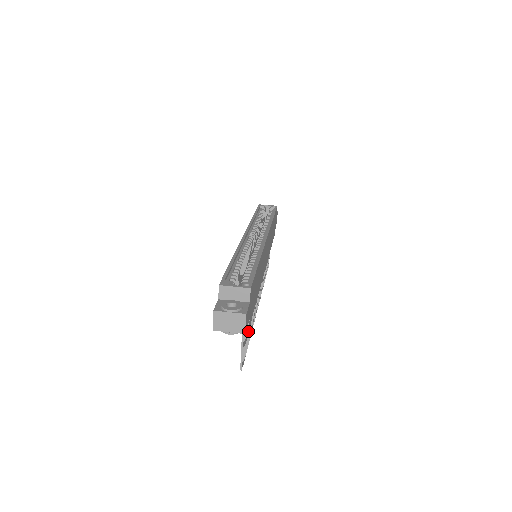
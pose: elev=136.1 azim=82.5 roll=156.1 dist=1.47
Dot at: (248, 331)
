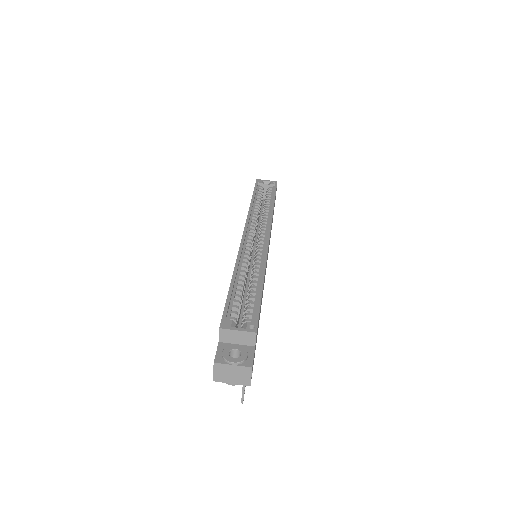
Dot at: (252, 372)
